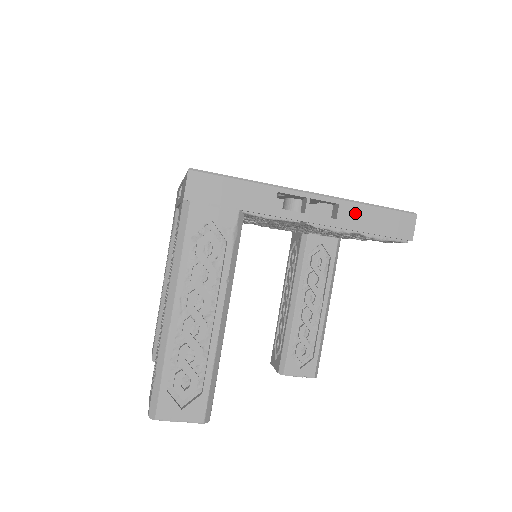
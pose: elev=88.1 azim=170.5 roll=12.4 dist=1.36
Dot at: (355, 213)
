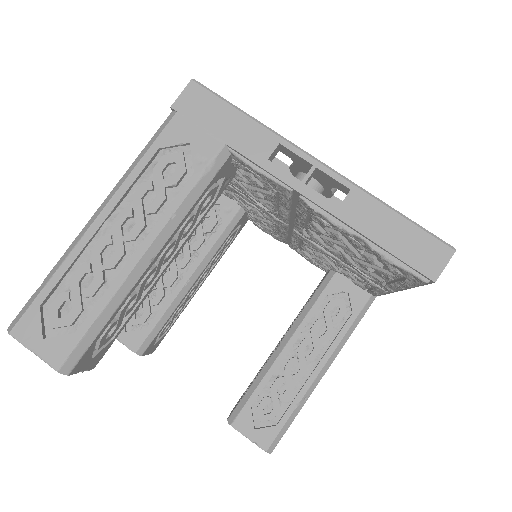
Dot at: (367, 210)
